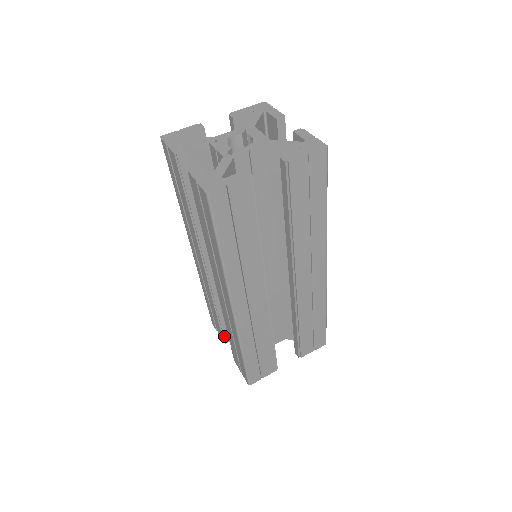
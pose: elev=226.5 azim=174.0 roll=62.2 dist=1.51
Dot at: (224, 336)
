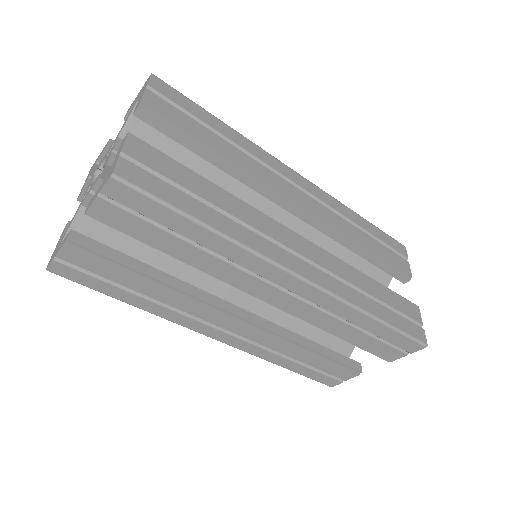
Dot at: occluded
